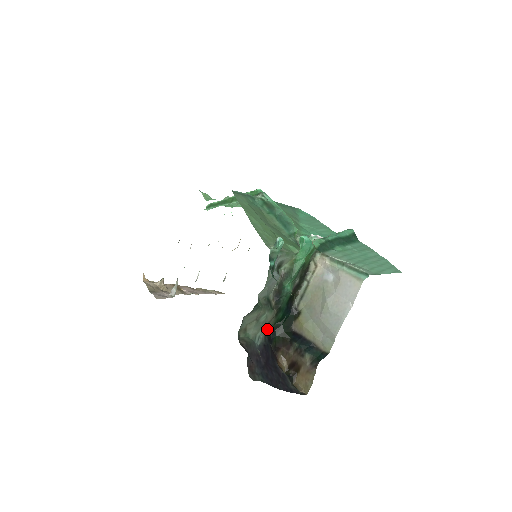
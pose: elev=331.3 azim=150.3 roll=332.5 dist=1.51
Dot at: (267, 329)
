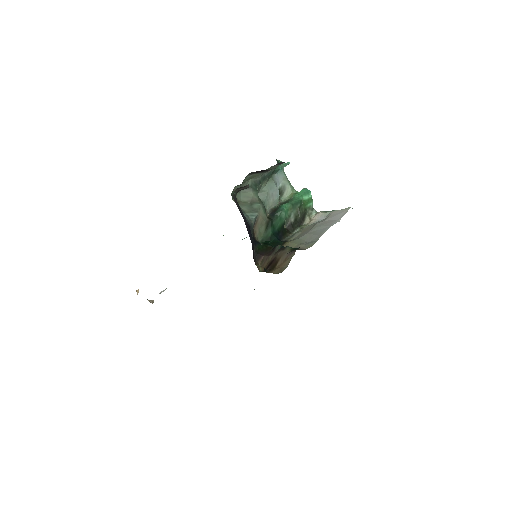
Dot at: (255, 233)
